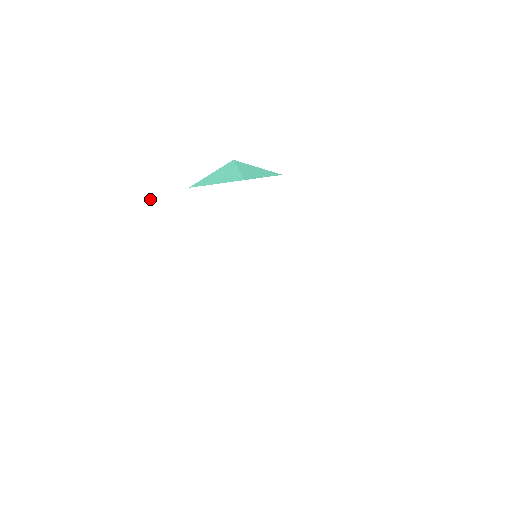
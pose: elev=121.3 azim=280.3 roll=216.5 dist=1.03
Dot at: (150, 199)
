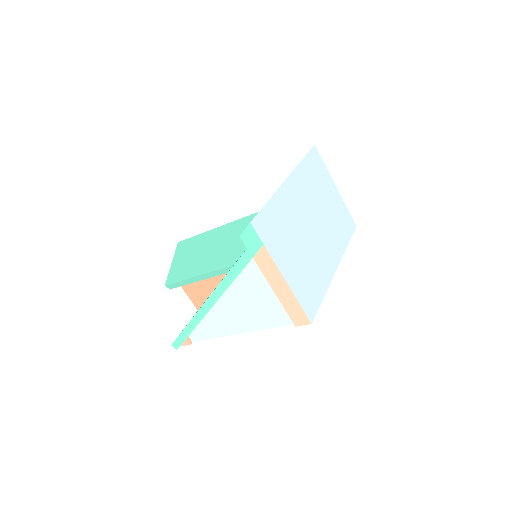
Dot at: (269, 203)
